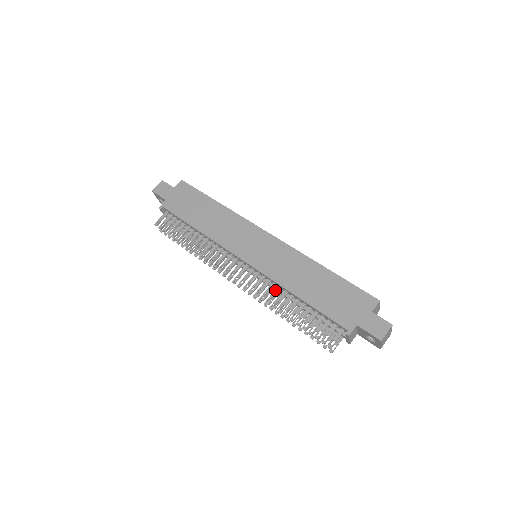
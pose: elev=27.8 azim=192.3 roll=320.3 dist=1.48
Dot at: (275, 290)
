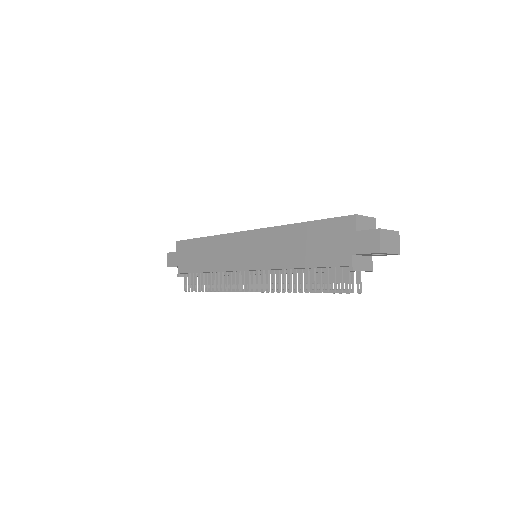
Dot at: occluded
